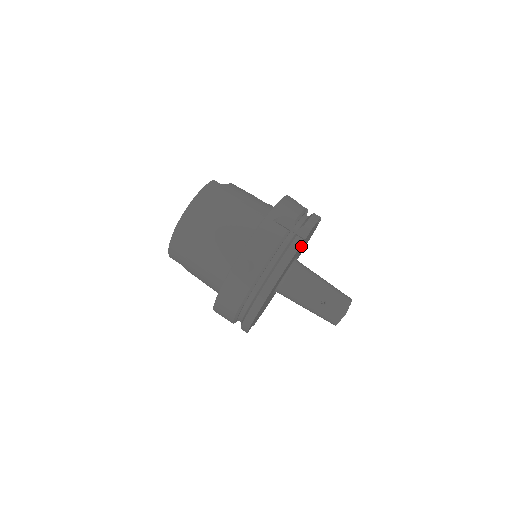
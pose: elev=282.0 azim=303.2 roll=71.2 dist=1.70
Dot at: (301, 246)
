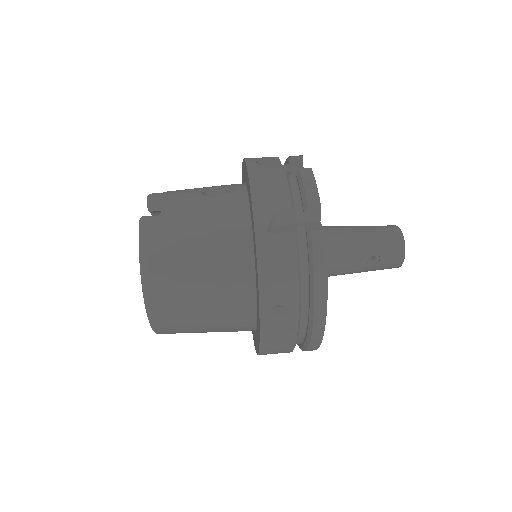
Dot at: occluded
